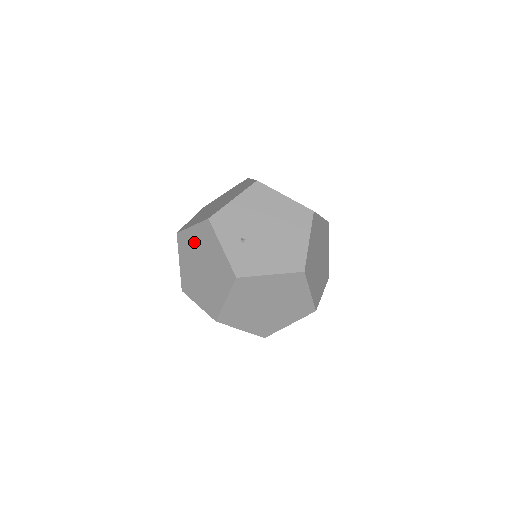
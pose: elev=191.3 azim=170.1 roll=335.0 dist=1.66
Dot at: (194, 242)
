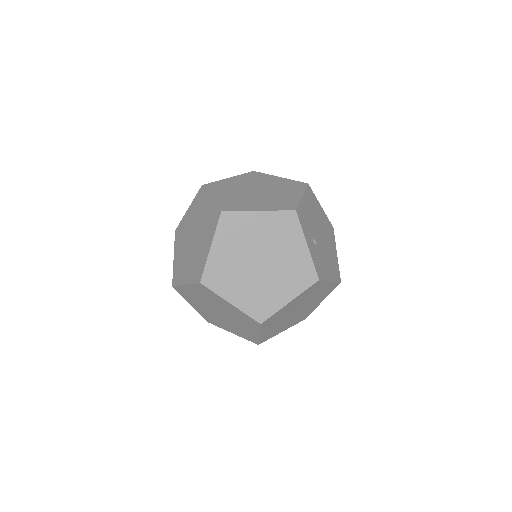
Dot at: (256, 229)
